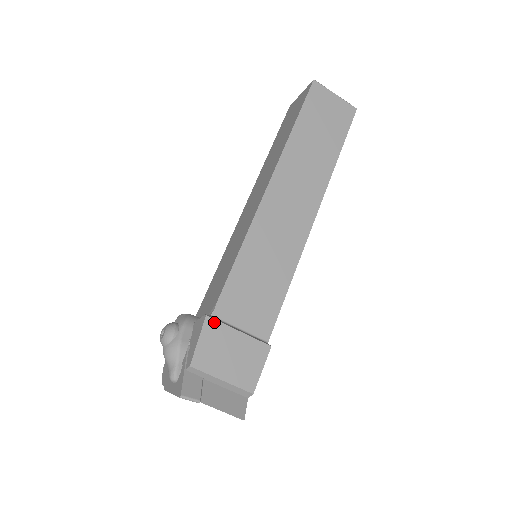
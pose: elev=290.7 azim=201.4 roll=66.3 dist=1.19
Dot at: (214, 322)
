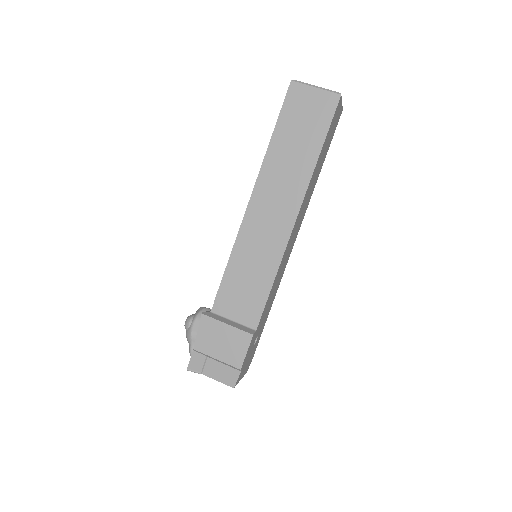
Dot at: (208, 318)
